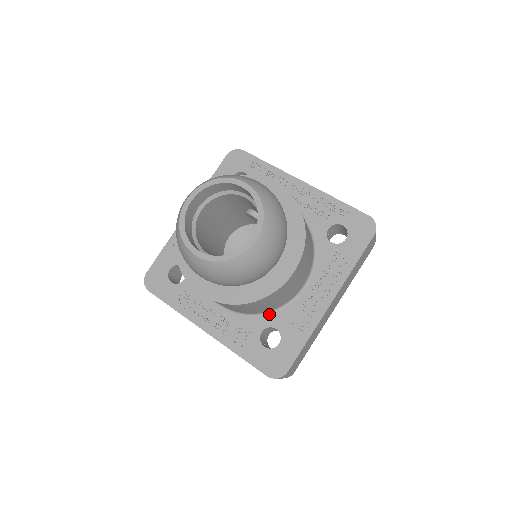
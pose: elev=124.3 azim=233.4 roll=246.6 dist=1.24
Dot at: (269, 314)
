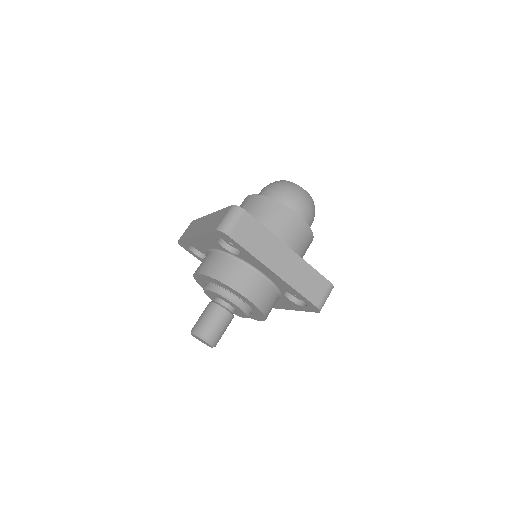
Dot at: occluded
